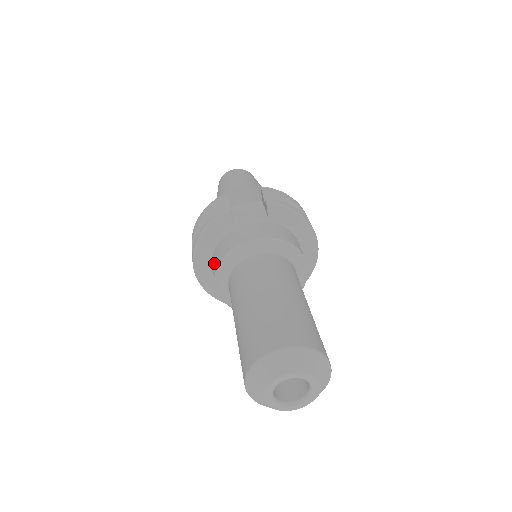
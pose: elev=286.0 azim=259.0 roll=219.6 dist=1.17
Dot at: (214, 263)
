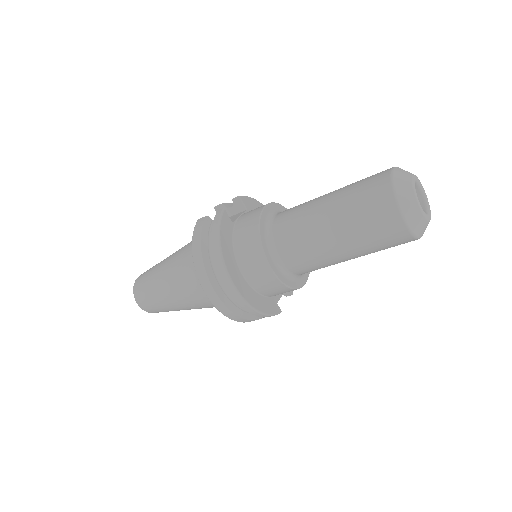
Dot at: (250, 253)
